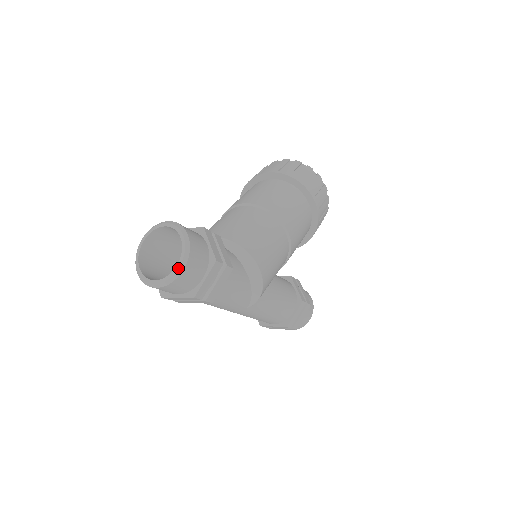
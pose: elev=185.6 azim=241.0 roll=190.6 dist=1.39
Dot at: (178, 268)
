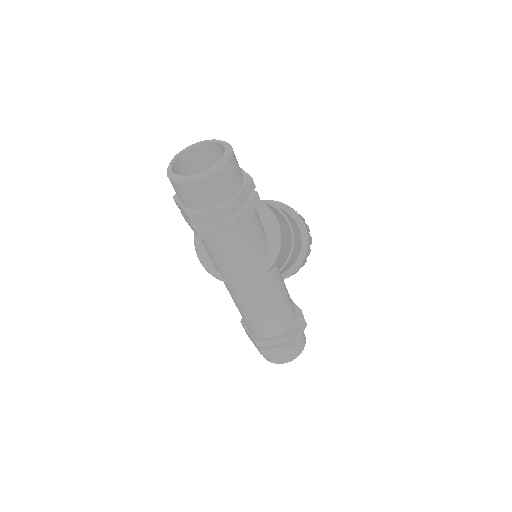
Dot at: (222, 160)
